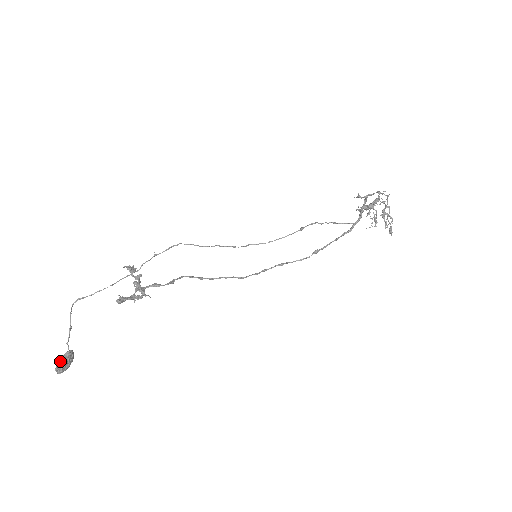
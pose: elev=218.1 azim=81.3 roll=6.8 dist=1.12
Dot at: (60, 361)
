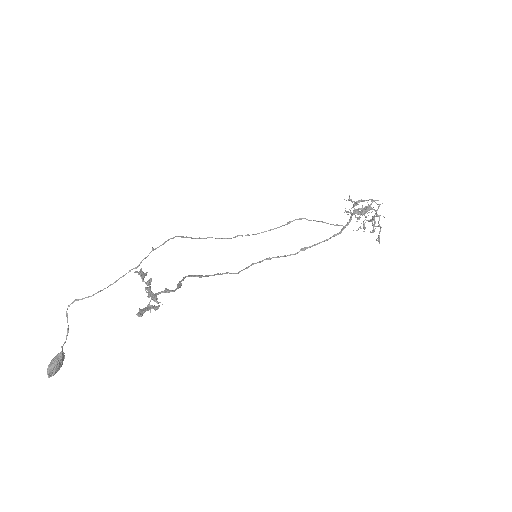
Dot at: (53, 365)
